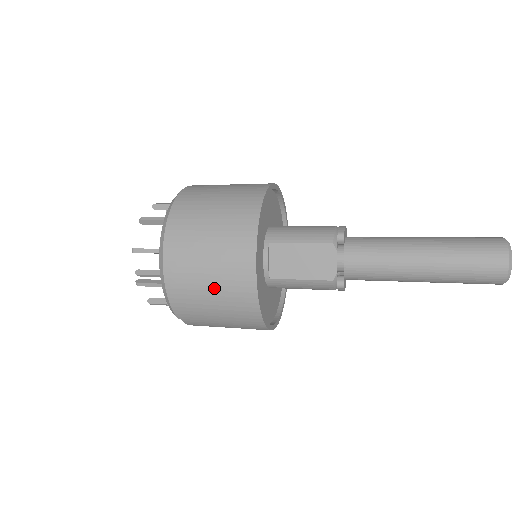
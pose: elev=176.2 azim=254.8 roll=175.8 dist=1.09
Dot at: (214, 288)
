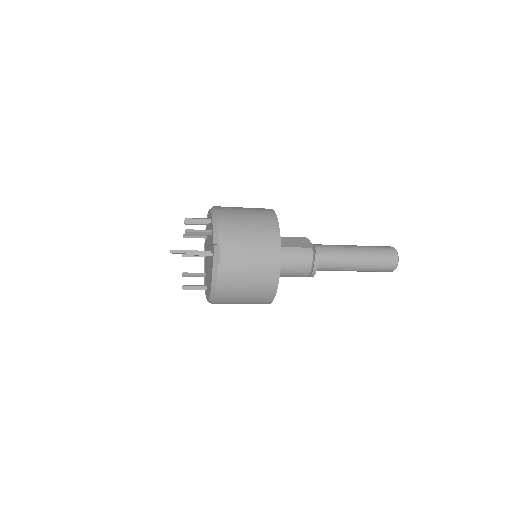
Dot at: (250, 218)
